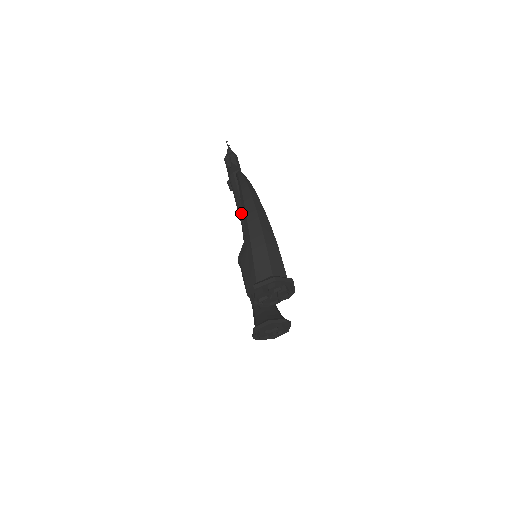
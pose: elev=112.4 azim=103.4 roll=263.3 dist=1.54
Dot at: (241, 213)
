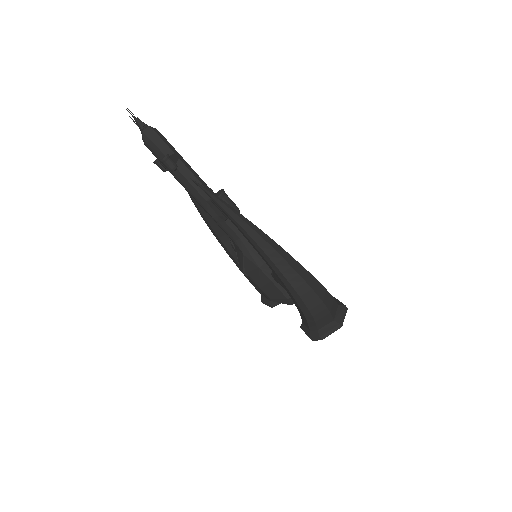
Dot at: (217, 218)
